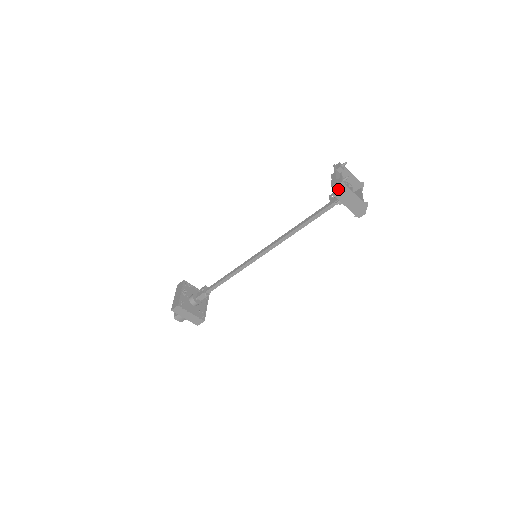
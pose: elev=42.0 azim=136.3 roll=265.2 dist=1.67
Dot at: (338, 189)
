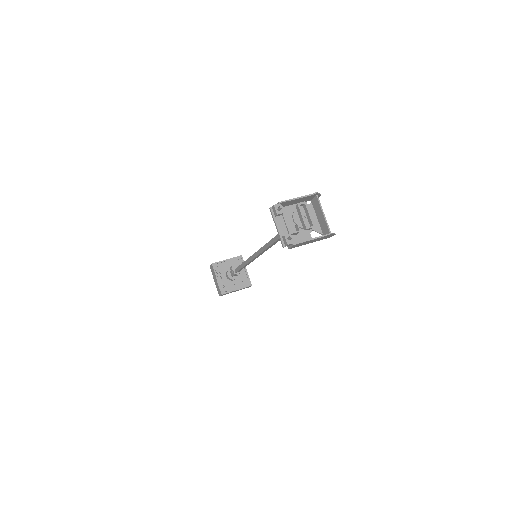
Dot at: occluded
